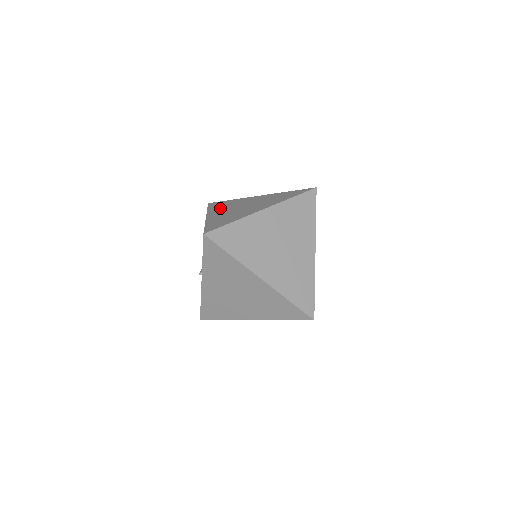
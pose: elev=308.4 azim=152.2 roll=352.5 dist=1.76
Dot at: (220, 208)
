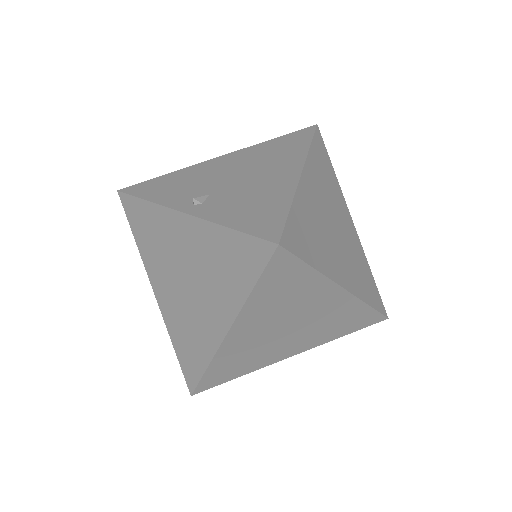
Dot at: (320, 176)
